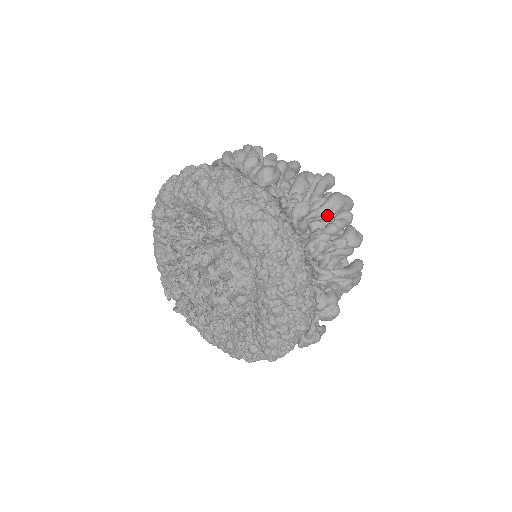
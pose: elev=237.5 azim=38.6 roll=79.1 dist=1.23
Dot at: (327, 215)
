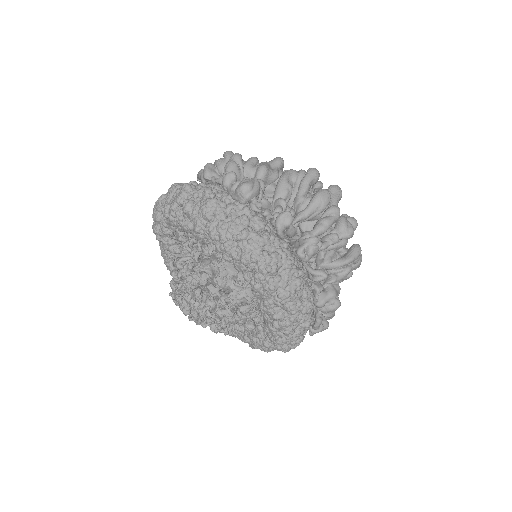
Dot at: (314, 215)
